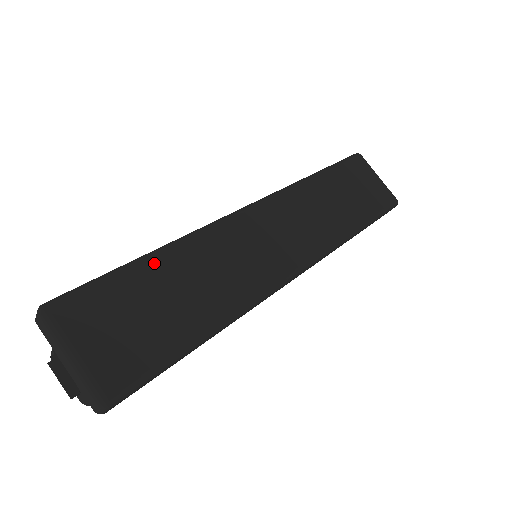
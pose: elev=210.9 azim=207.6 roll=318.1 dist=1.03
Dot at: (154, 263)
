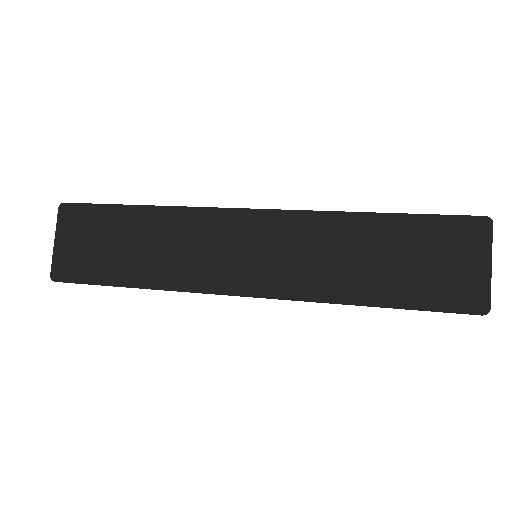
Dot at: (133, 214)
